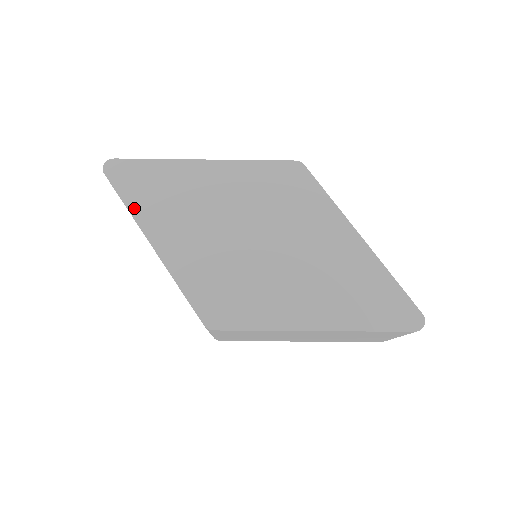
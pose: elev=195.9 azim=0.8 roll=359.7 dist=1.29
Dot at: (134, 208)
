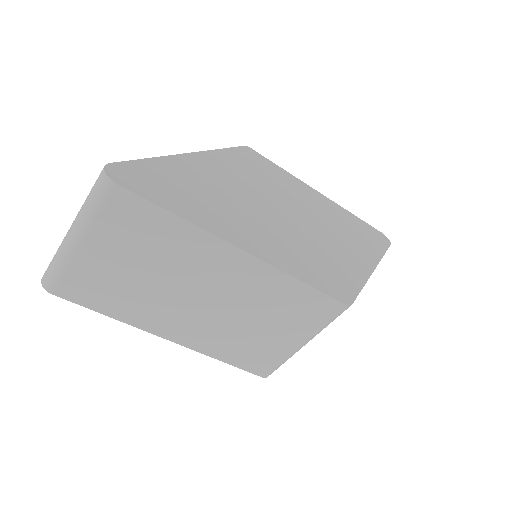
Dot at: (191, 217)
